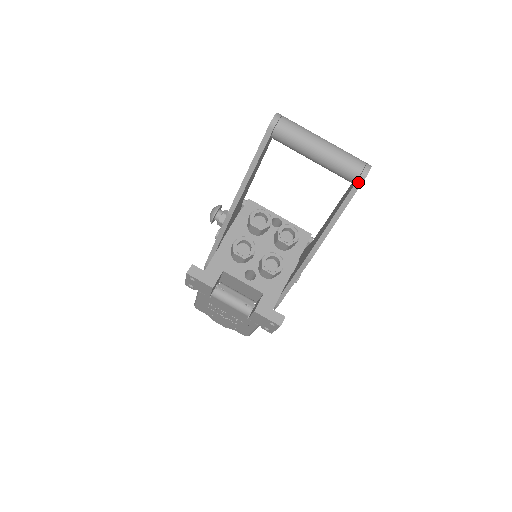
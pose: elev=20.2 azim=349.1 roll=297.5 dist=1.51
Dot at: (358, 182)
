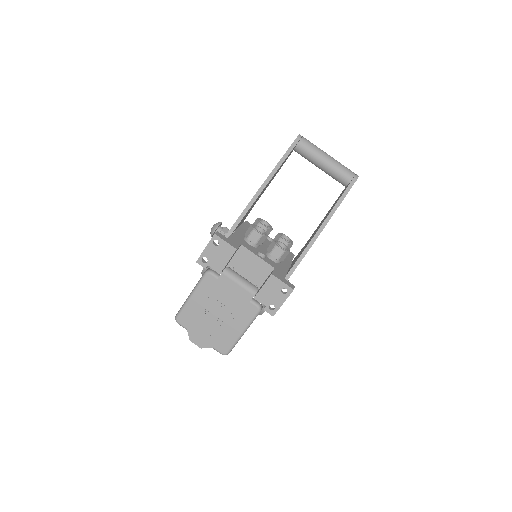
Dot at: (353, 181)
